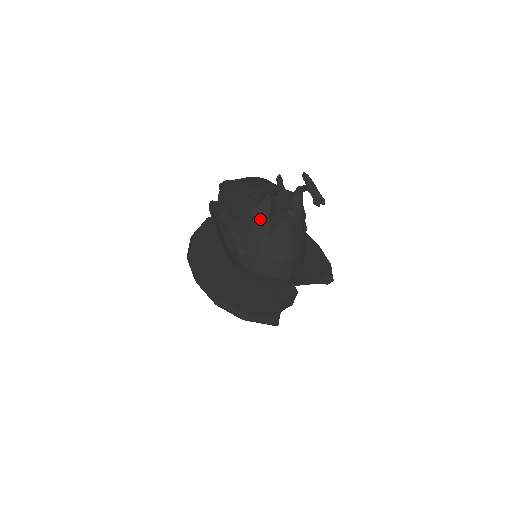
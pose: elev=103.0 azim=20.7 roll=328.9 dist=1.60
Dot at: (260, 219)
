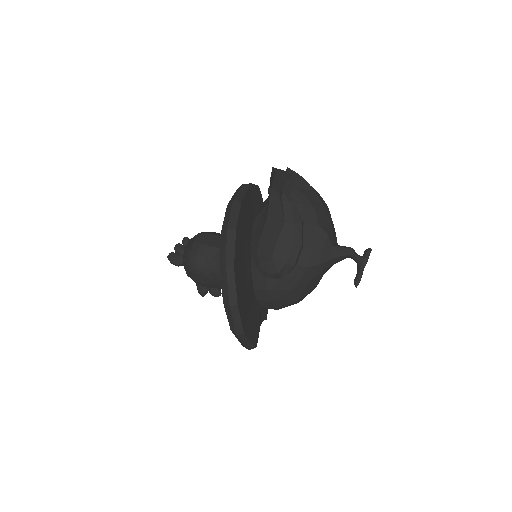
Dot at: (323, 263)
